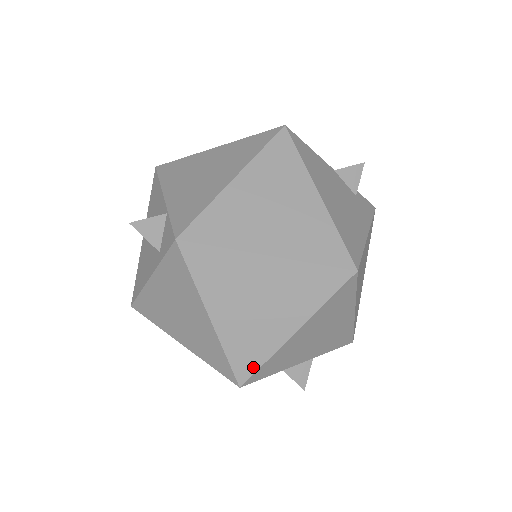
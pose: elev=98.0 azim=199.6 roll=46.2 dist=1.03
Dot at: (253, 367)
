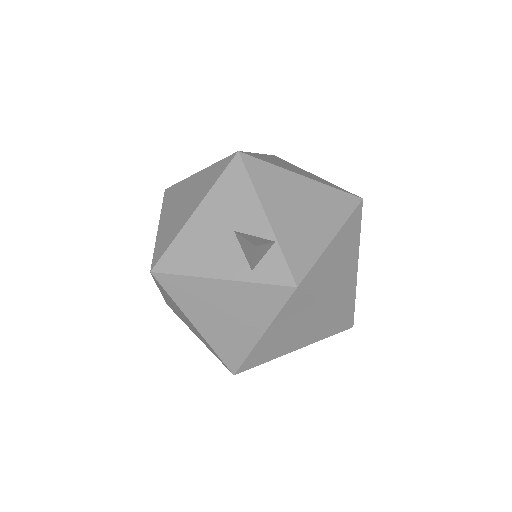
Dot at: (254, 365)
